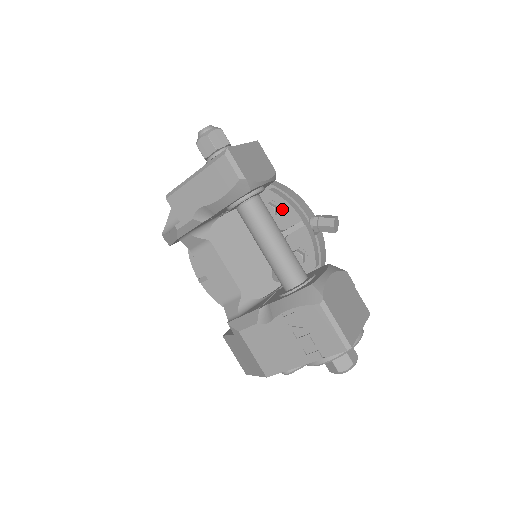
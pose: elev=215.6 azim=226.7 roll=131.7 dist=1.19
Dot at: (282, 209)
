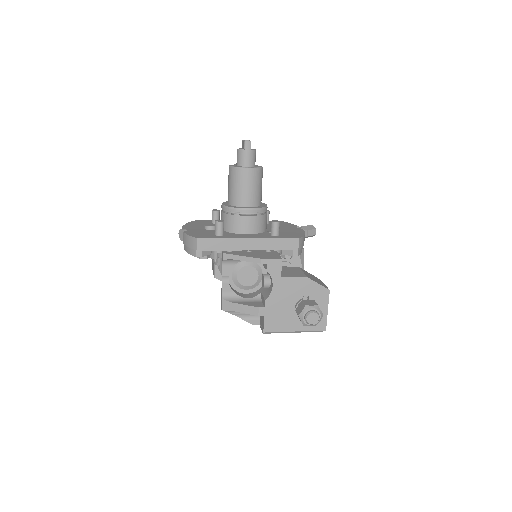
Dot at: occluded
